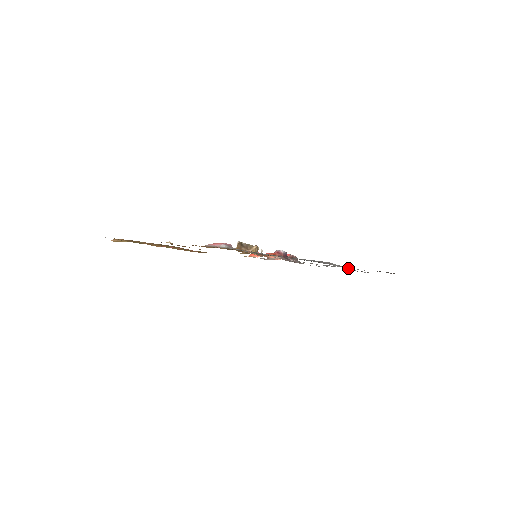
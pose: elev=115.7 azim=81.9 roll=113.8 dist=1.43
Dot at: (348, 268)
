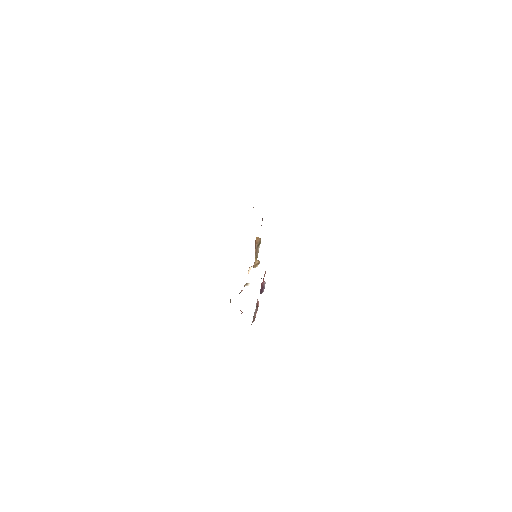
Dot at: occluded
